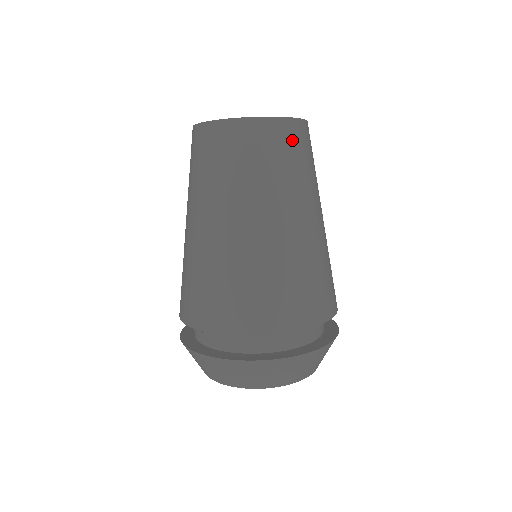
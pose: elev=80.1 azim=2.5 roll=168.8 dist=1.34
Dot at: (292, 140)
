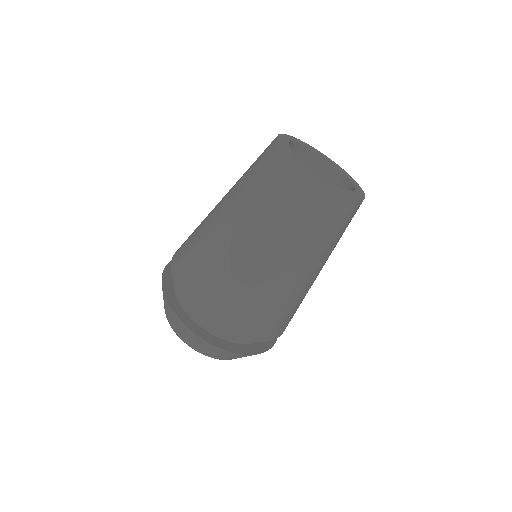
Dot at: occluded
